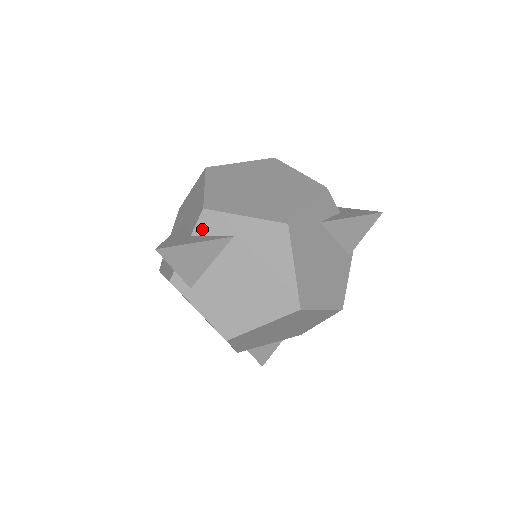
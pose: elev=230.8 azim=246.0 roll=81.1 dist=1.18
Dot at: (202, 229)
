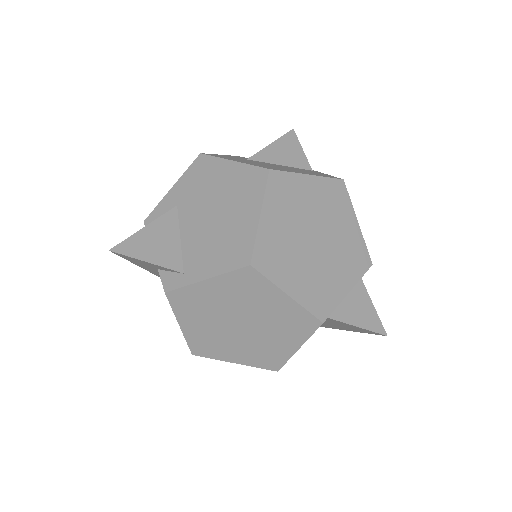
Dot at: occluded
